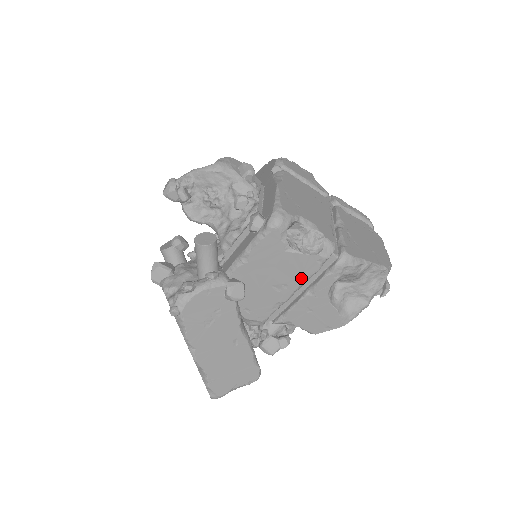
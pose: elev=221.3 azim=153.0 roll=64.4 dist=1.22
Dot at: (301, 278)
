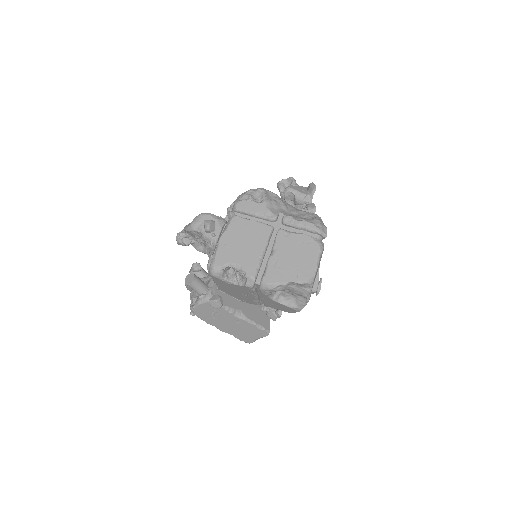
Dot at: (250, 293)
